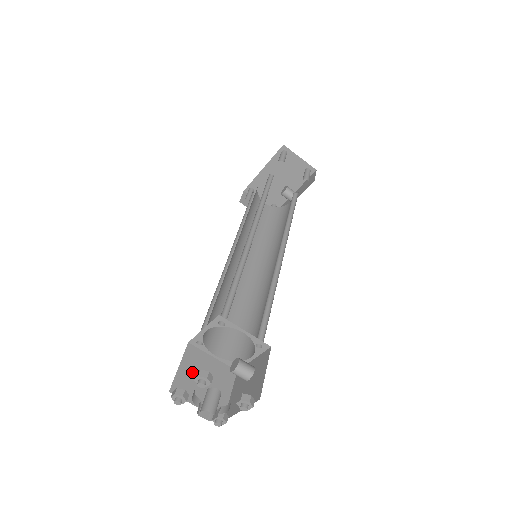
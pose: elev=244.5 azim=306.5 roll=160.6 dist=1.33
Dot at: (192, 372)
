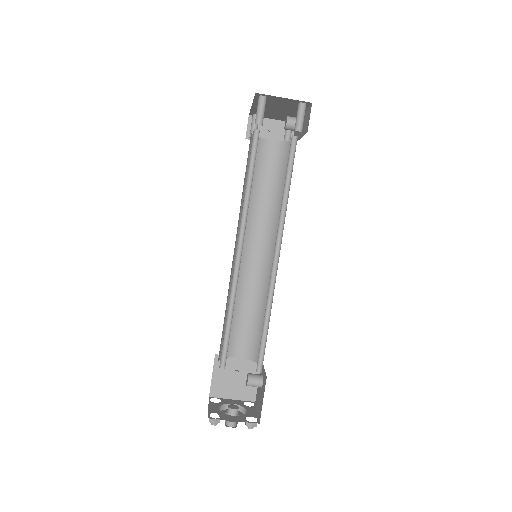
Dot at: (223, 376)
